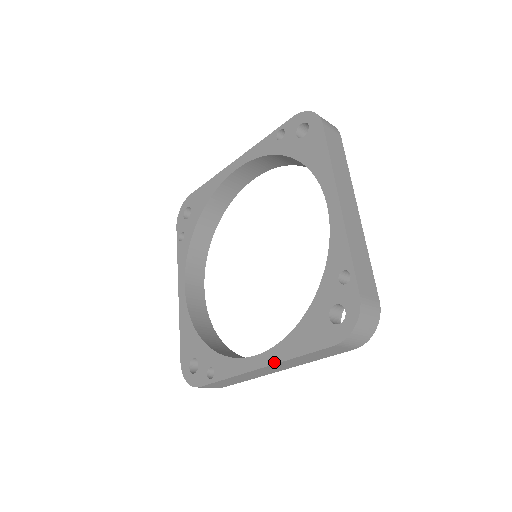
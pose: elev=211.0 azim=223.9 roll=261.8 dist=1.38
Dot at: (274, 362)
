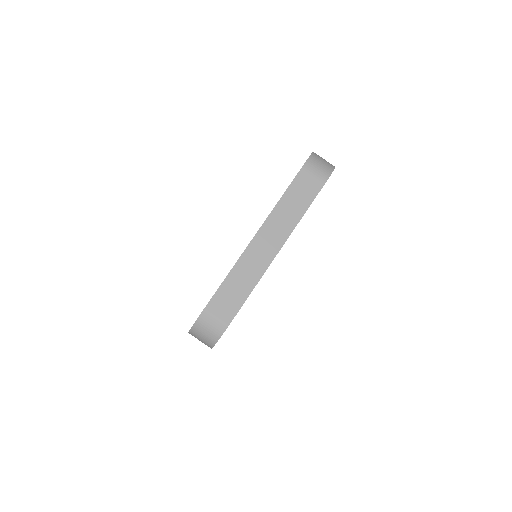
Dot at: occluded
